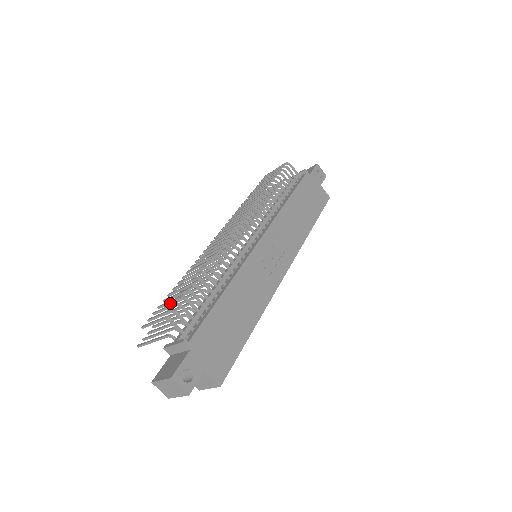
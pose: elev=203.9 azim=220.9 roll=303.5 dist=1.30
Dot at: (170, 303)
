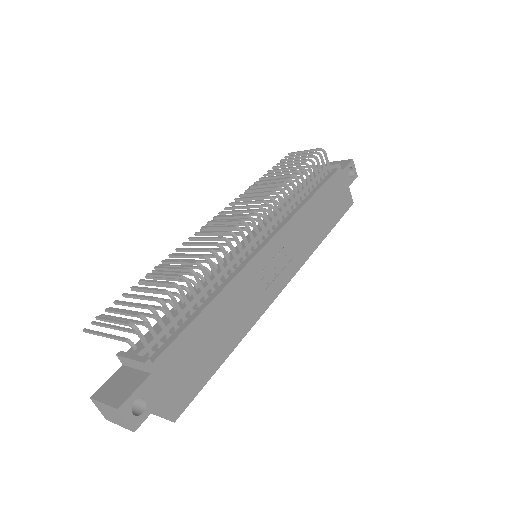
Dot at: (140, 298)
